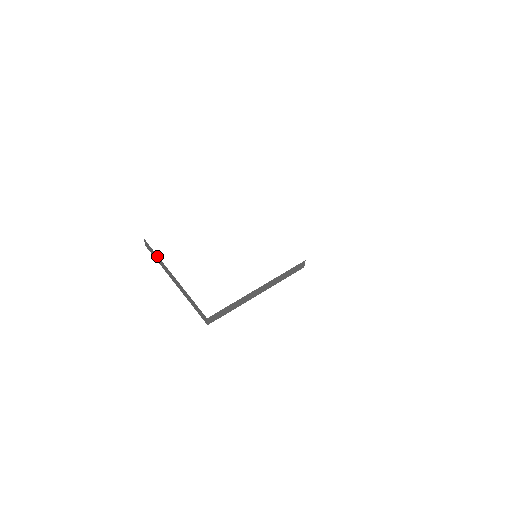
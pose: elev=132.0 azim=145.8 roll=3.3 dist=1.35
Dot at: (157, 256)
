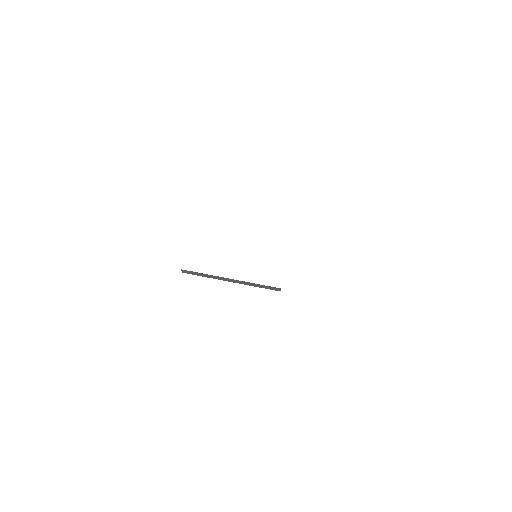
Dot at: occluded
